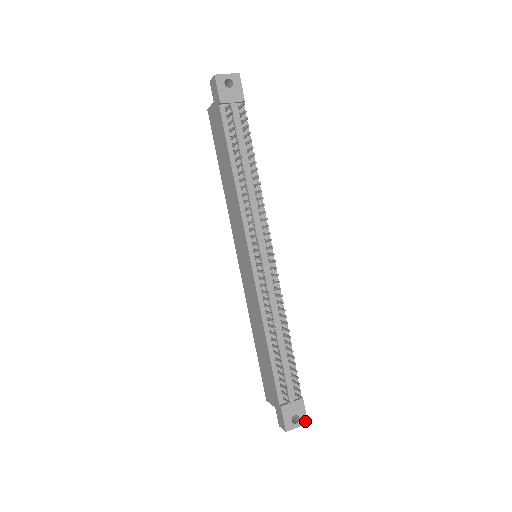
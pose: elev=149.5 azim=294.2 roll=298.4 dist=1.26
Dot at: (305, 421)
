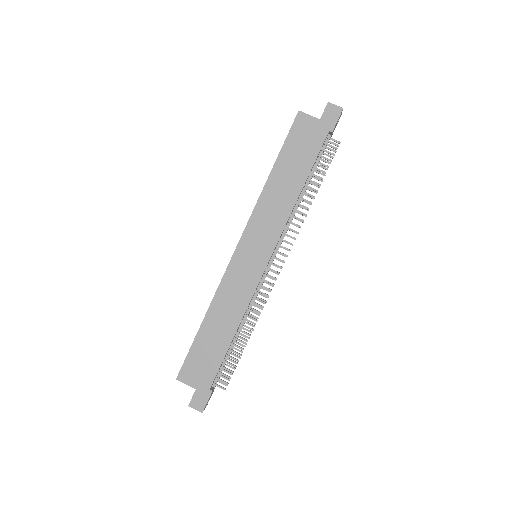
Dot at: occluded
